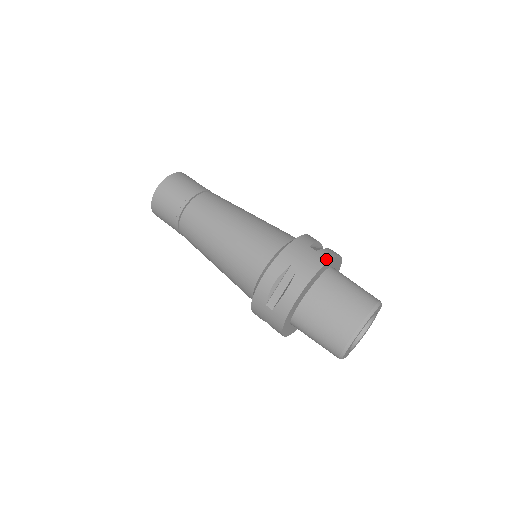
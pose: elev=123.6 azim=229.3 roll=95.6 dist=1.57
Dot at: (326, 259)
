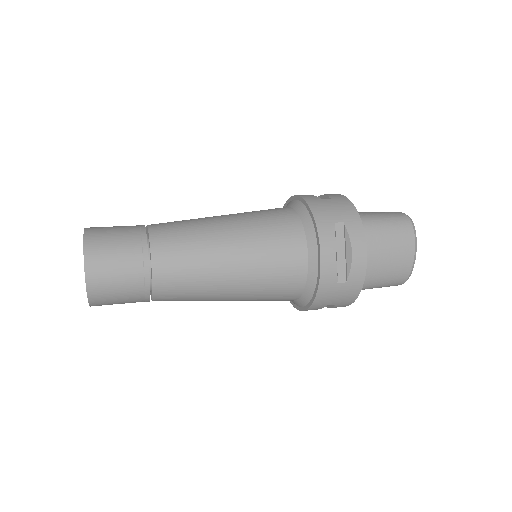
Dot at: occluded
